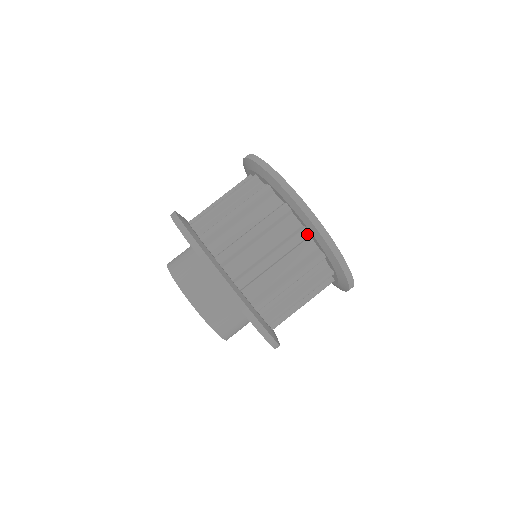
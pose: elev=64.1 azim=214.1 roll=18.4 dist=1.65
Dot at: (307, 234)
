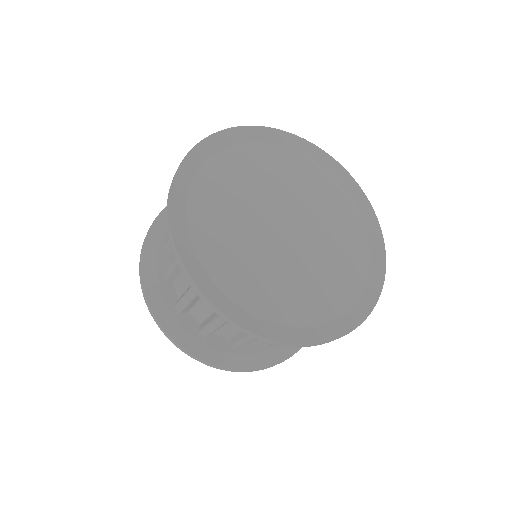
Dot at: occluded
